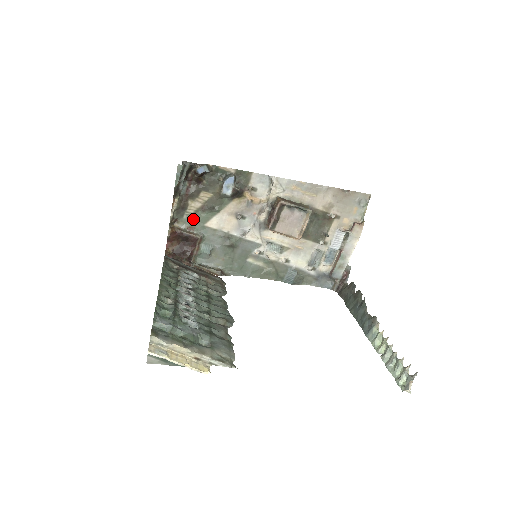
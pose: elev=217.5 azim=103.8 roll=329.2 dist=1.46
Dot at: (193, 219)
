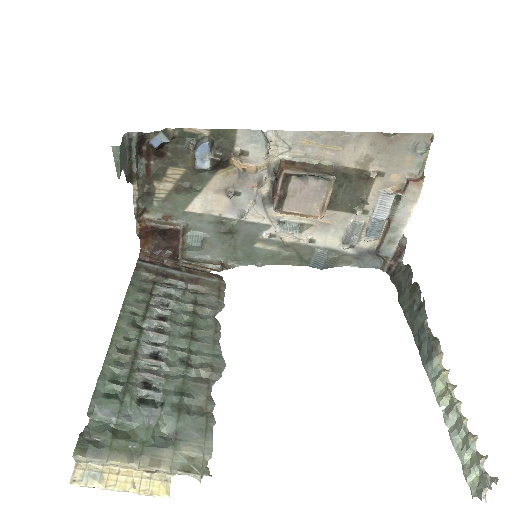
Dot at: (167, 205)
